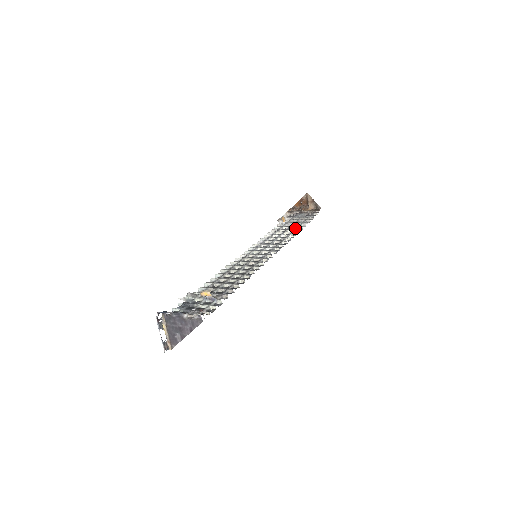
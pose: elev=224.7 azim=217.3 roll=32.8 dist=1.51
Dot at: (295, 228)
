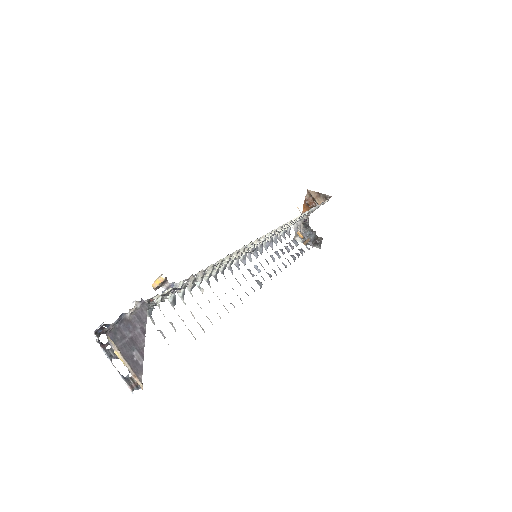
Dot at: occluded
